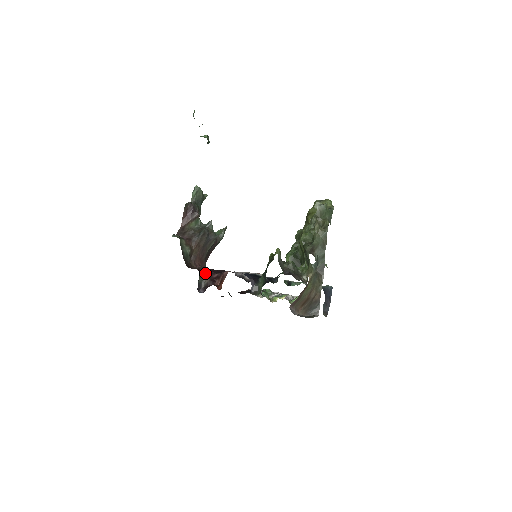
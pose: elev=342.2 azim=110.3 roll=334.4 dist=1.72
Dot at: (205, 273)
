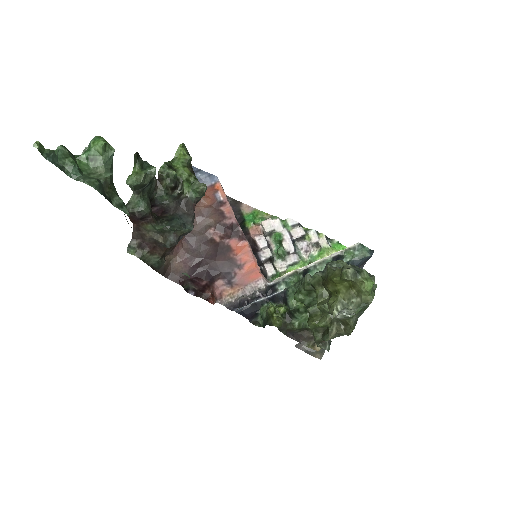
Dot at: (190, 281)
